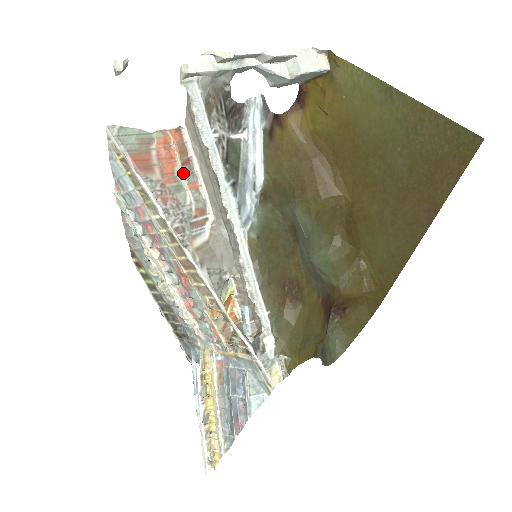
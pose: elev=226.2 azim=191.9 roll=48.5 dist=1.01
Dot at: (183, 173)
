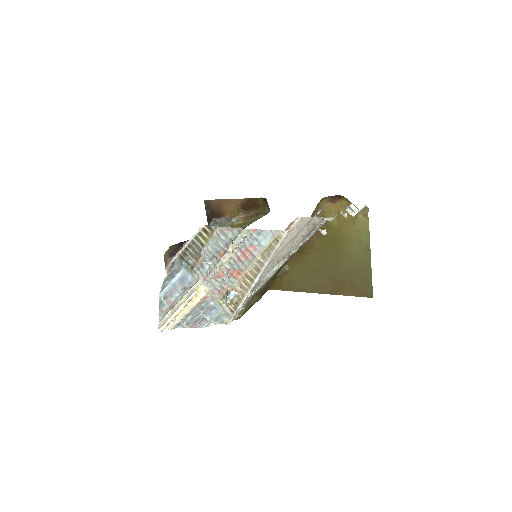
Dot at: occluded
